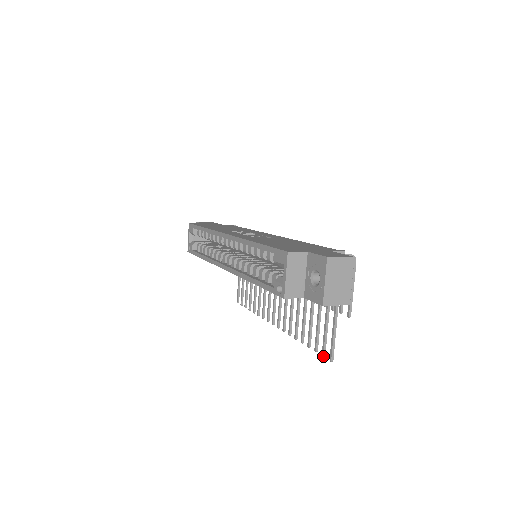
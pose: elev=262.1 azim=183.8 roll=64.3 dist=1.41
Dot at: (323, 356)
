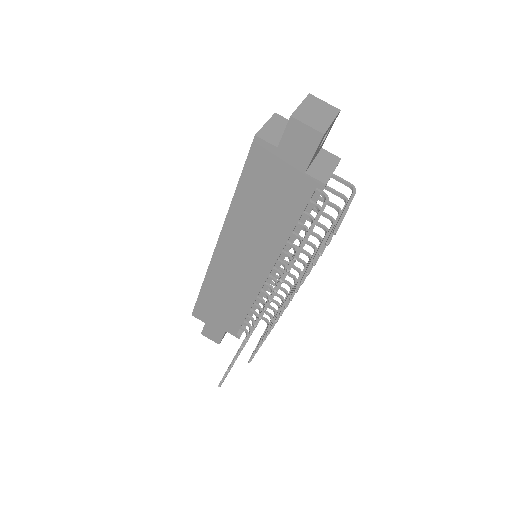
Dot at: (287, 270)
